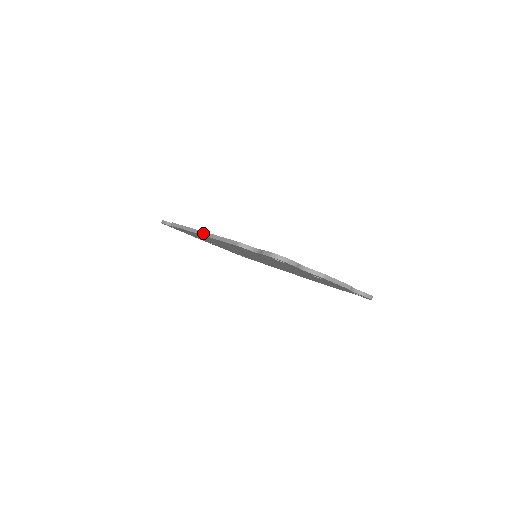
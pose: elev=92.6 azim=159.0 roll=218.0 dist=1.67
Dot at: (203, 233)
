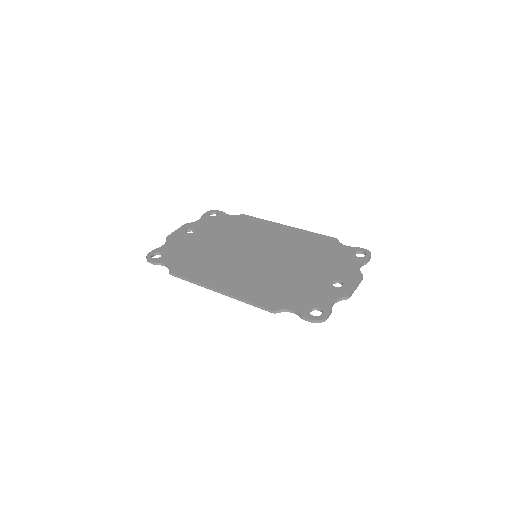
Dot at: (222, 293)
